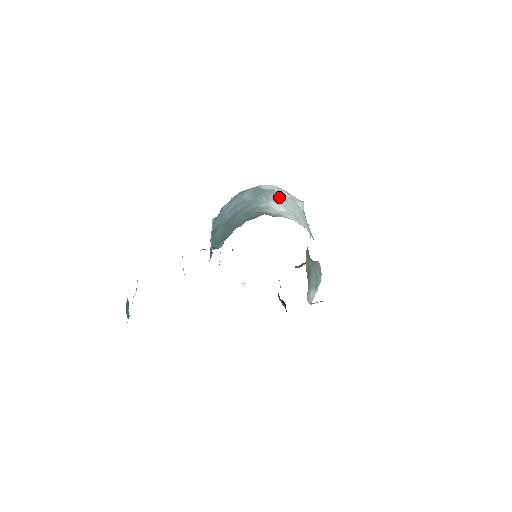
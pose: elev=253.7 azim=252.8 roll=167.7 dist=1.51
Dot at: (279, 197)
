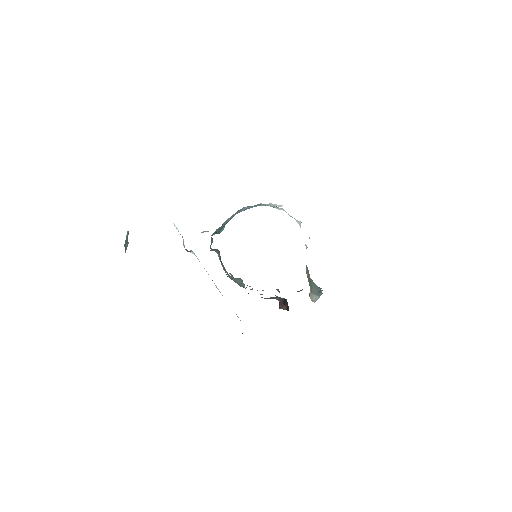
Dot at: (277, 208)
